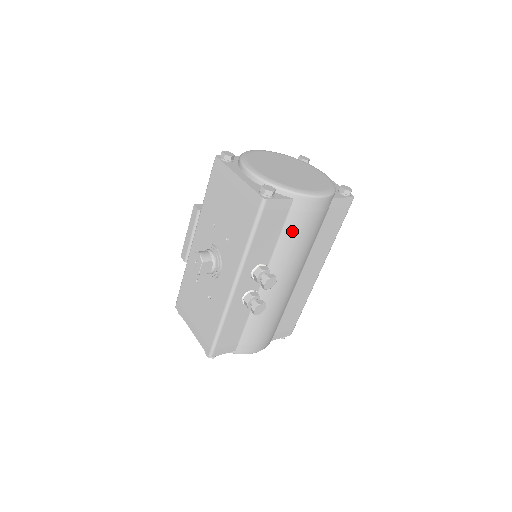
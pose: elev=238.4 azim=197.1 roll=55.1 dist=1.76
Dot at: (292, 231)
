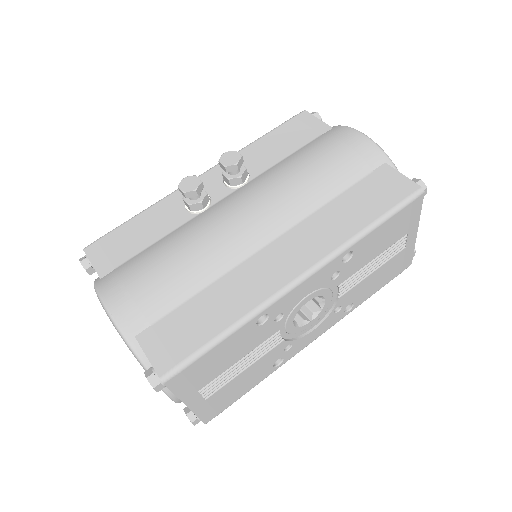
Dot at: (306, 152)
